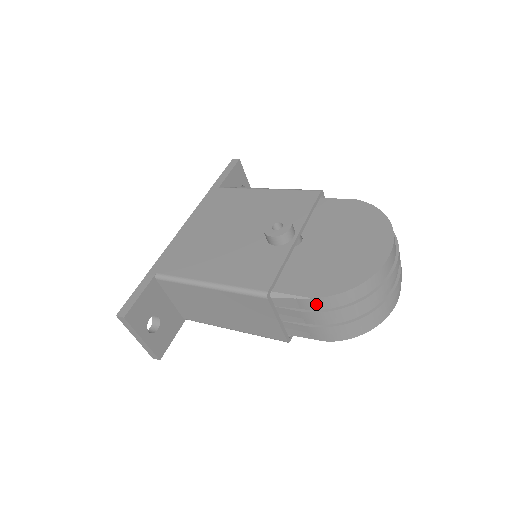
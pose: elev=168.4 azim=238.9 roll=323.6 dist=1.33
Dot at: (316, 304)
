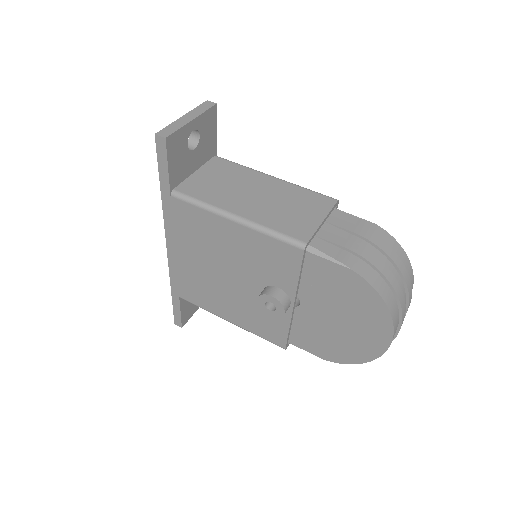
Dot at: occluded
